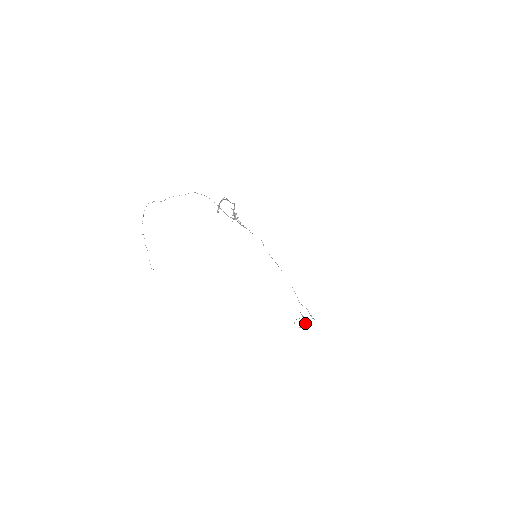
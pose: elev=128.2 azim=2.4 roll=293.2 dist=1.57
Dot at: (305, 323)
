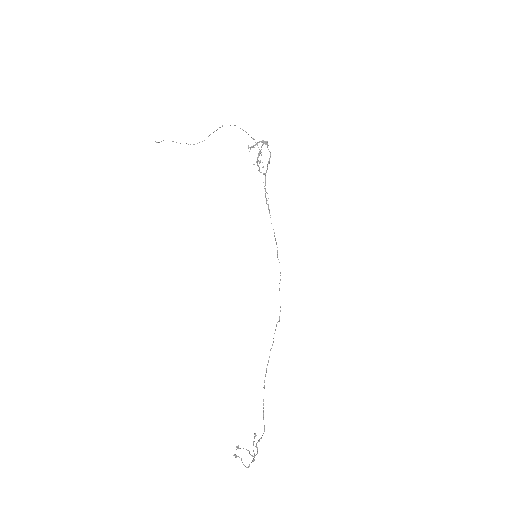
Dot at: (249, 464)
